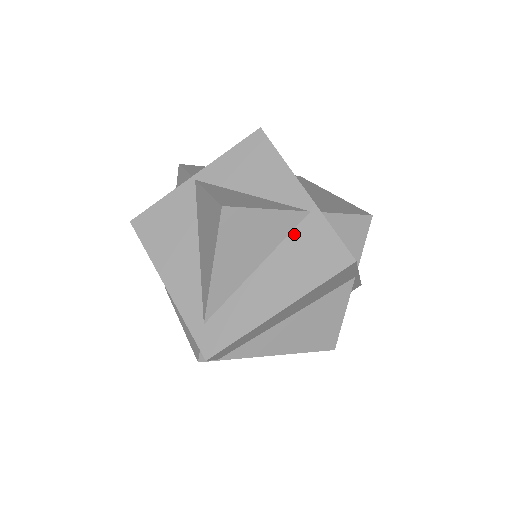
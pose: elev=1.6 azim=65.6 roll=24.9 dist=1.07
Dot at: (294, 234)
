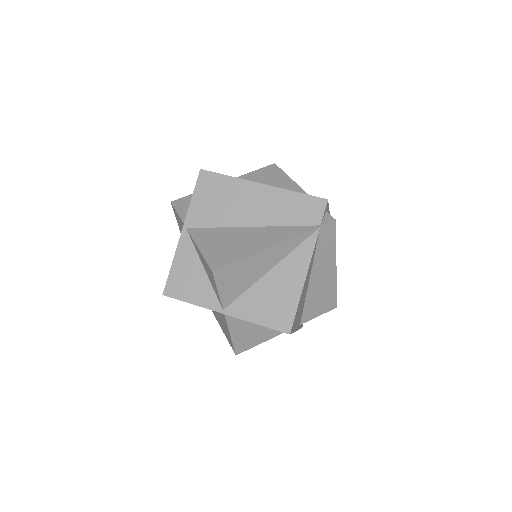
Dot at: occluded
